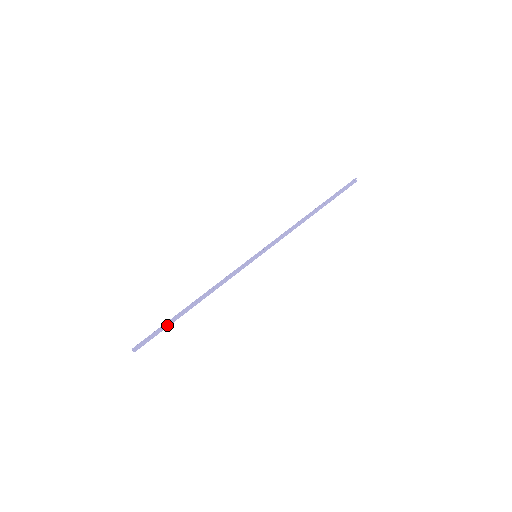
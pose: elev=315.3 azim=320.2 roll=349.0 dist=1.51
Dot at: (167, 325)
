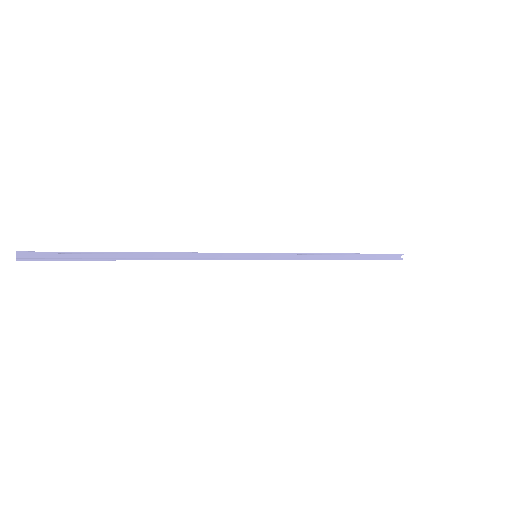
Dot at: (91, 257)
